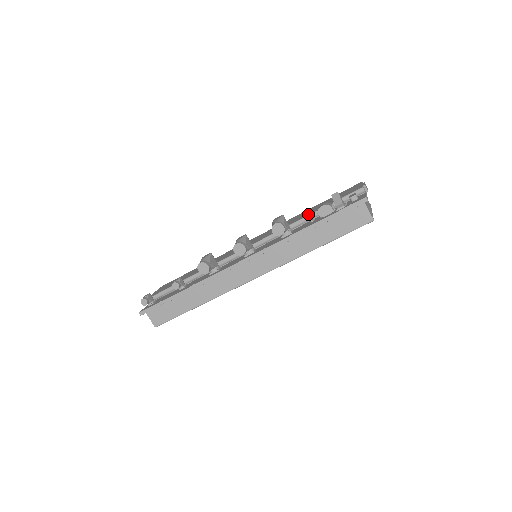
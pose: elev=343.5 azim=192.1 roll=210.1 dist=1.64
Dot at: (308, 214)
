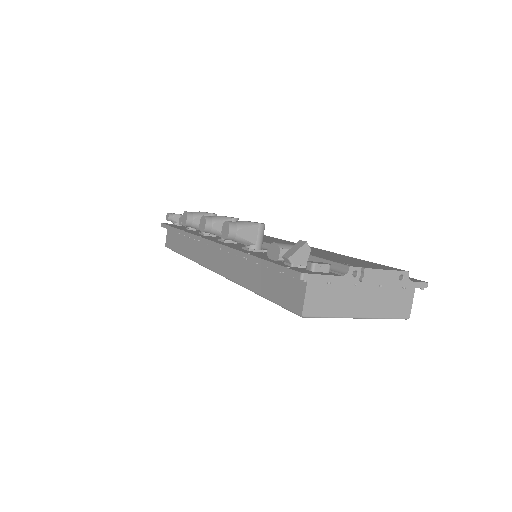
Dot at: occluded
